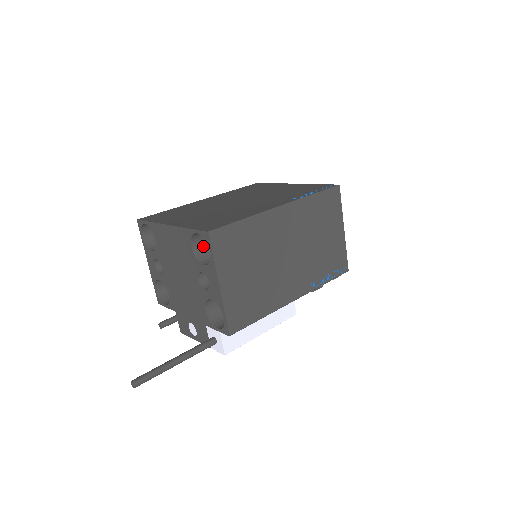
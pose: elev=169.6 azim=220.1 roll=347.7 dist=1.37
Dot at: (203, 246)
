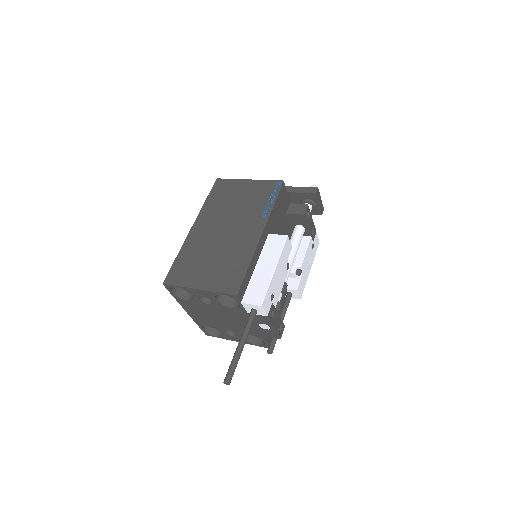
Dot at: occluded
